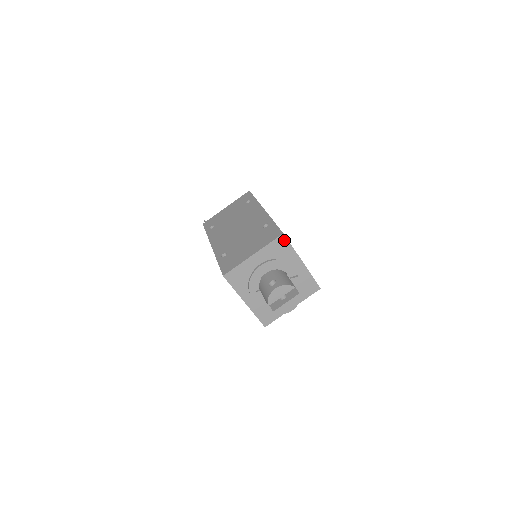
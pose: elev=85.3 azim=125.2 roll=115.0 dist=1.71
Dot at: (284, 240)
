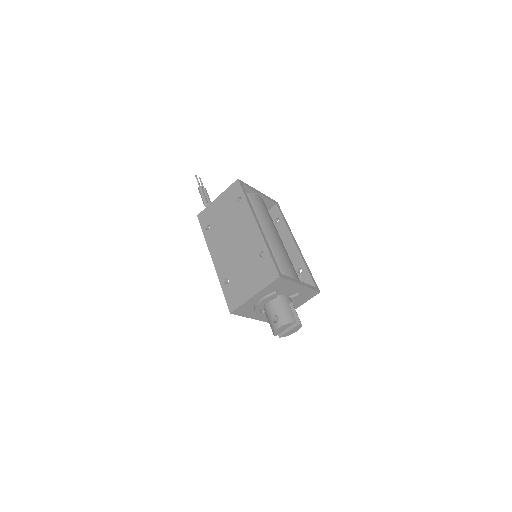
Dot at: (281, 280)
